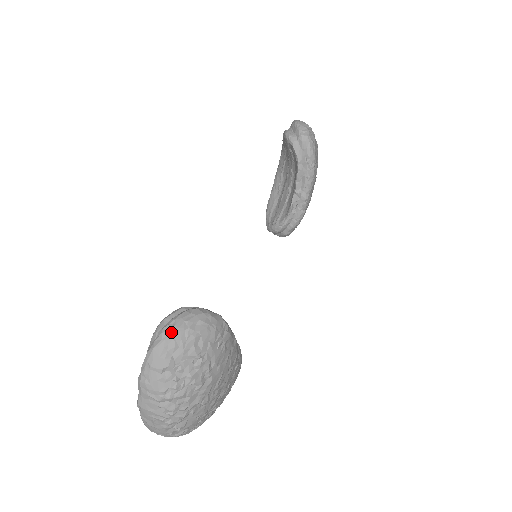
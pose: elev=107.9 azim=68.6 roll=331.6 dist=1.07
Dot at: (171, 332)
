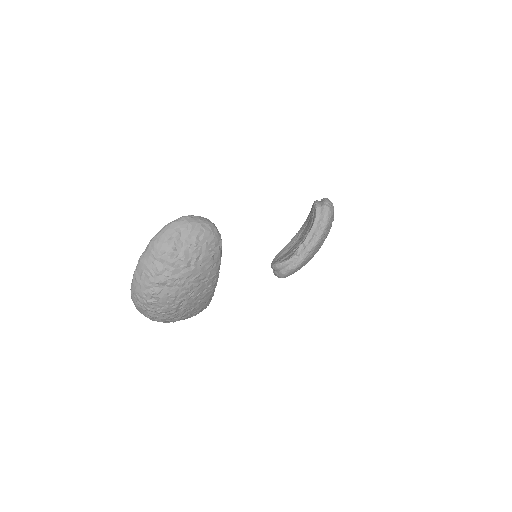
Dot at: (188, 219)
